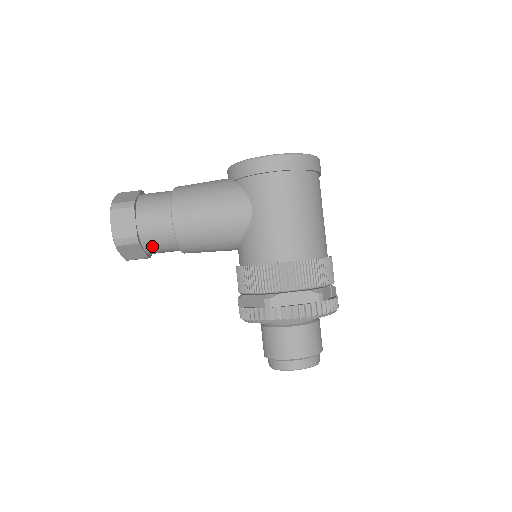
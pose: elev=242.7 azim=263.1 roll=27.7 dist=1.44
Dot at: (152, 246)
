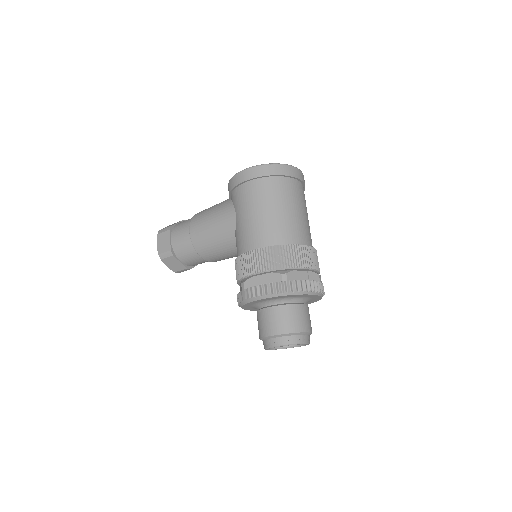
Dot at: (184, 257)
